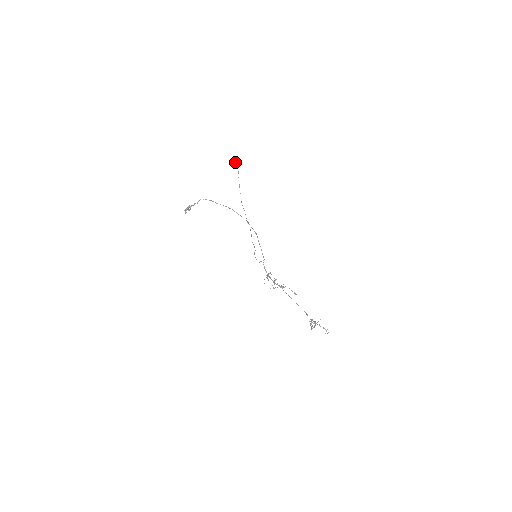
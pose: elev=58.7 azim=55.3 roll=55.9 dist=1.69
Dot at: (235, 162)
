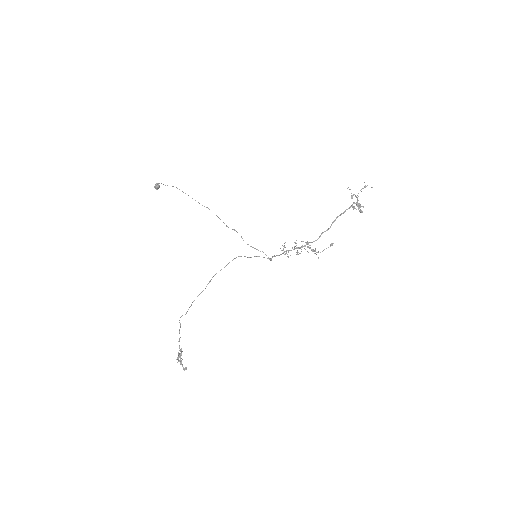
Dot at: (155, 185)
